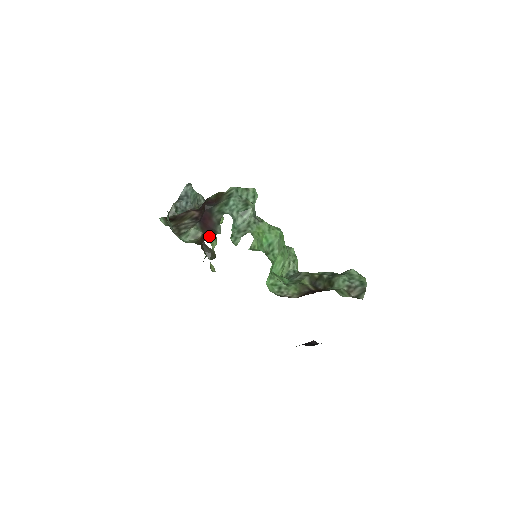
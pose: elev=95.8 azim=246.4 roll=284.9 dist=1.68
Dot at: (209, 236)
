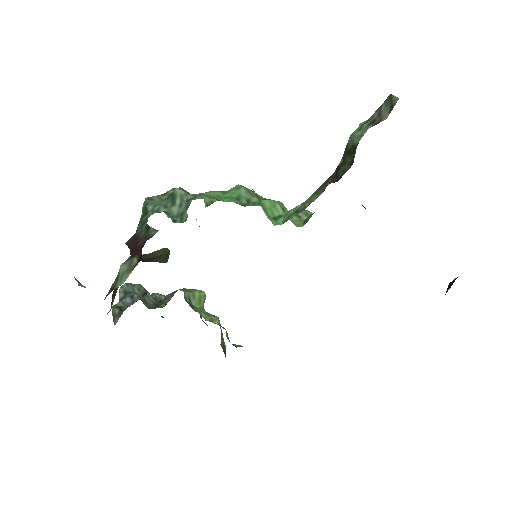
Dot at: occluded
